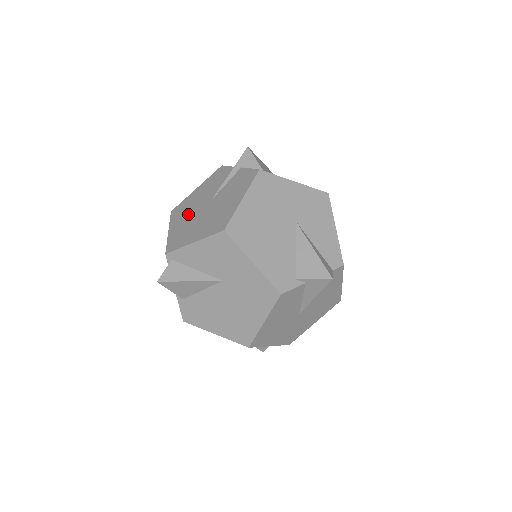
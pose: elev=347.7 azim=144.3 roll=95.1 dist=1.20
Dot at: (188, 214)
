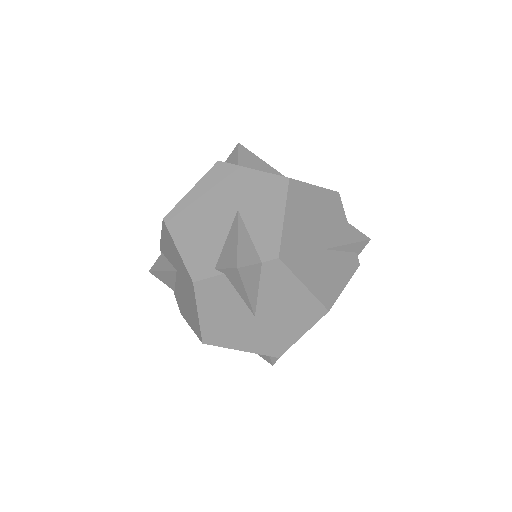
Dot at: occluded
